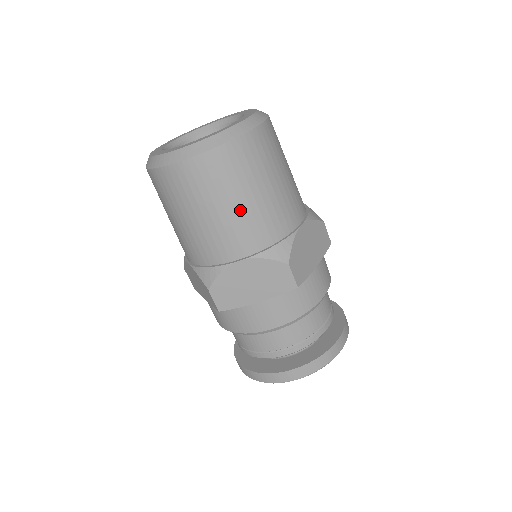
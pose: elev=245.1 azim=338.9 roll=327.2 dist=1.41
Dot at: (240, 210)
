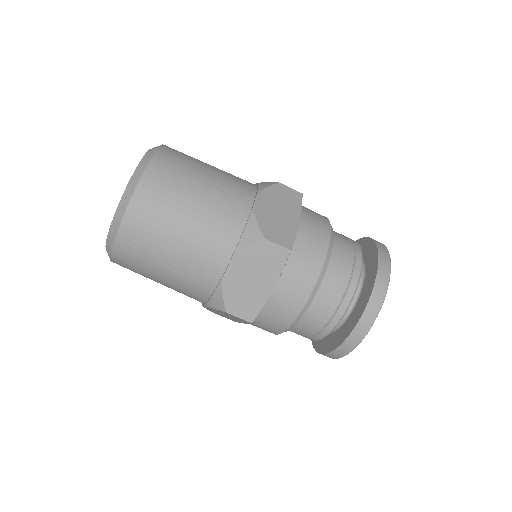
Dot at: (167, 282)
